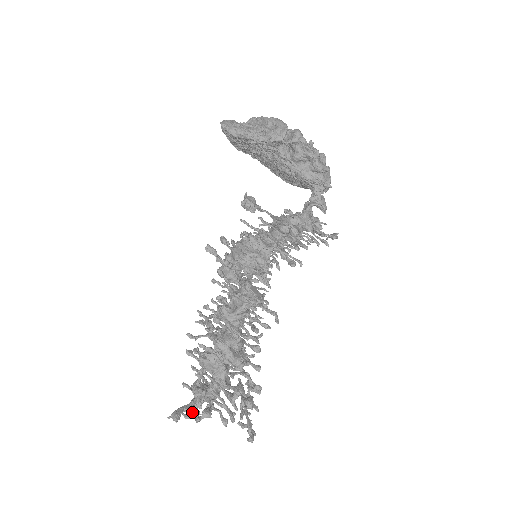
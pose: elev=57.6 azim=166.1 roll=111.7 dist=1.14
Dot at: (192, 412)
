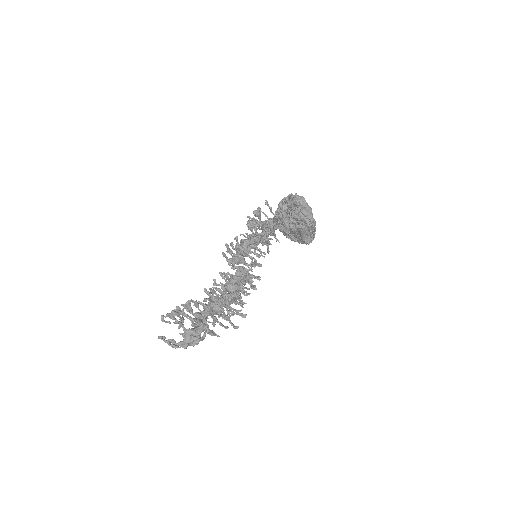
Dot at: (173, 340)
